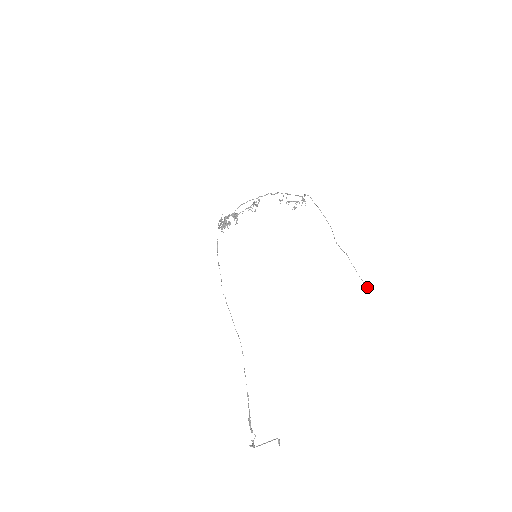
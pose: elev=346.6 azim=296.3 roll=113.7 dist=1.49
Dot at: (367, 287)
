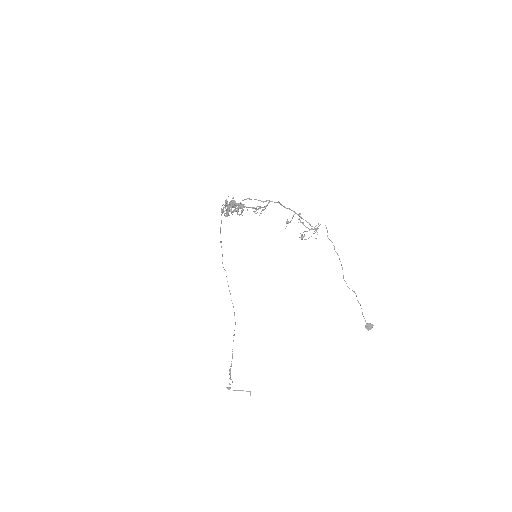
Dot at: (367, 327)
